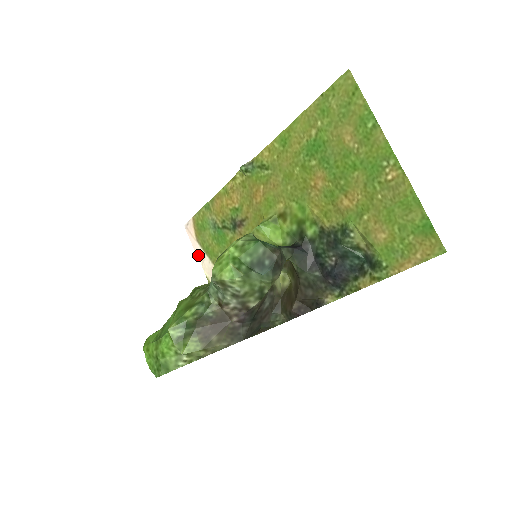
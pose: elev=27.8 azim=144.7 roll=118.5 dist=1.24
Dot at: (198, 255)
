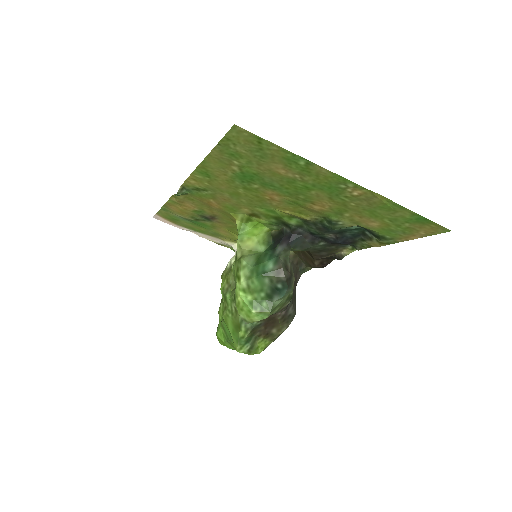
Dot at: occluded
